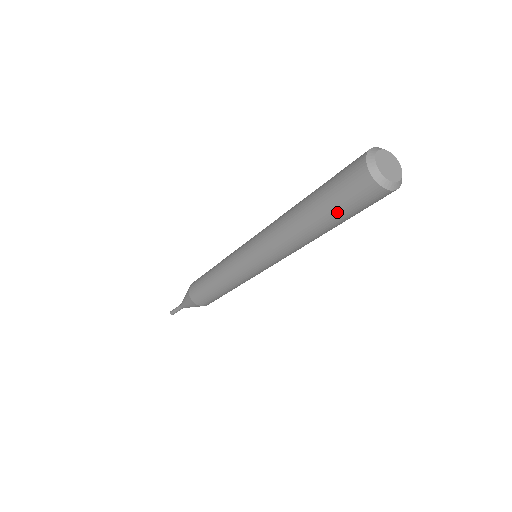
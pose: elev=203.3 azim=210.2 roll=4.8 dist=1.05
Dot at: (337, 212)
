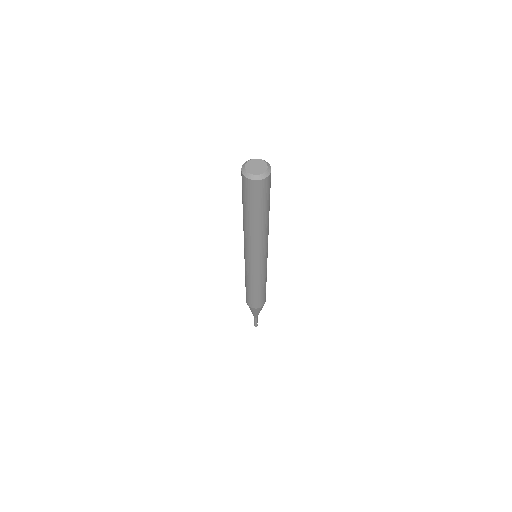
Dot at: (243, 197)
